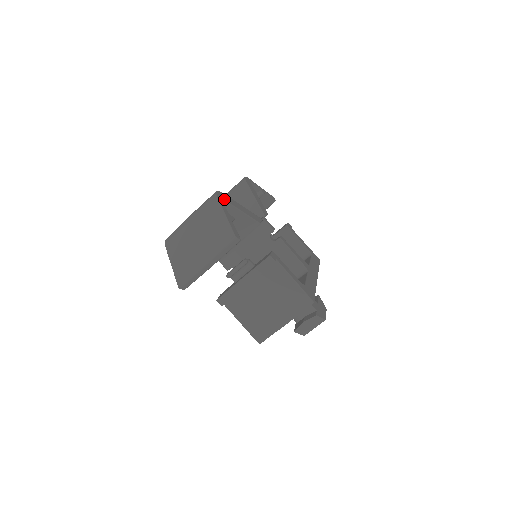
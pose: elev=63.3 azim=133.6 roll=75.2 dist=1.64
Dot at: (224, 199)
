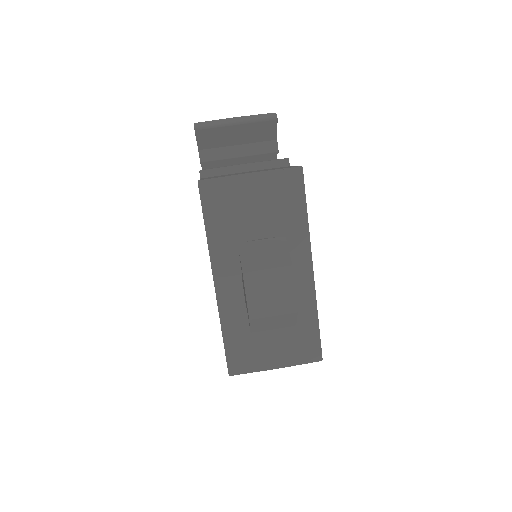
Dot at: occluded
